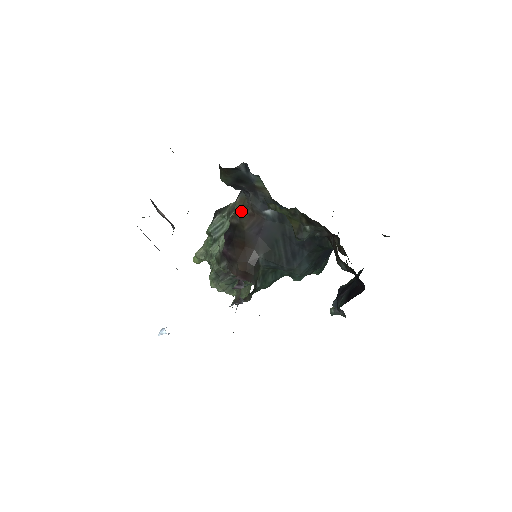
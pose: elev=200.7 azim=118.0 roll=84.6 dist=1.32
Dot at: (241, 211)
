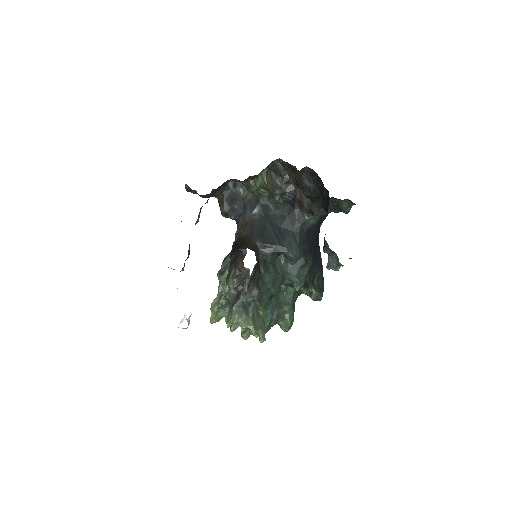
Dot at: (239, 231)
